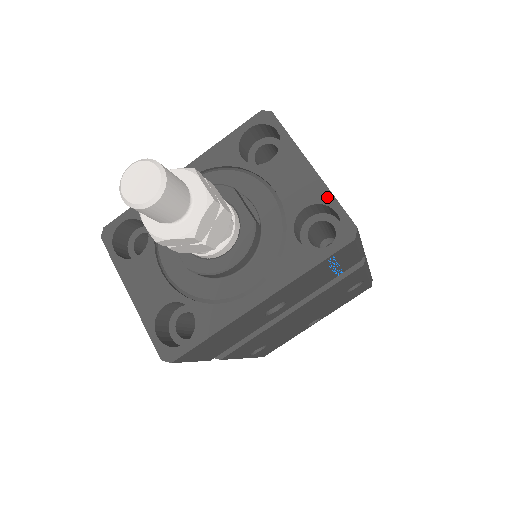
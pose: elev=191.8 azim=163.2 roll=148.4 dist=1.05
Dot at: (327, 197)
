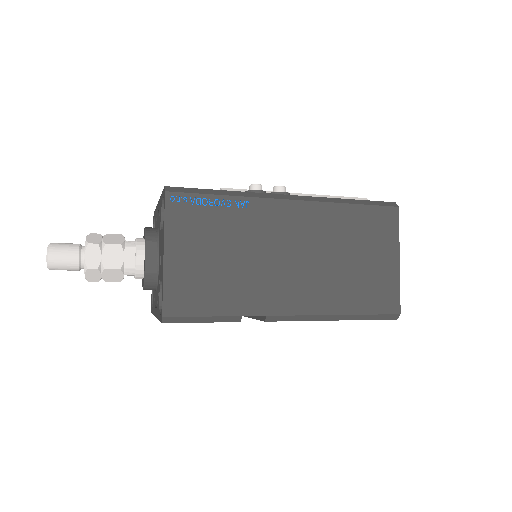
Dot at: (162, 283)
